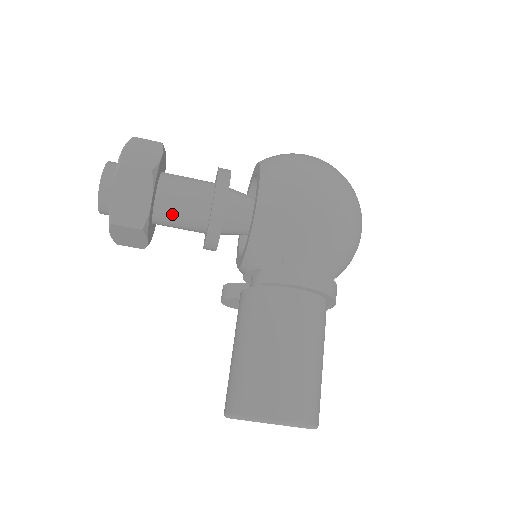
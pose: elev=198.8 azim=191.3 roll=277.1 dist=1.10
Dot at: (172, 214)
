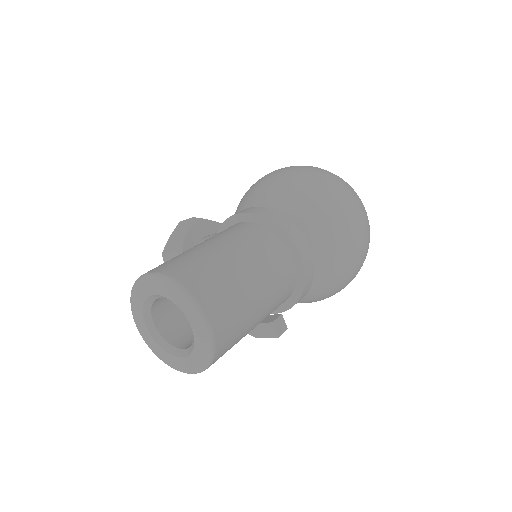
Dot at: occluded
